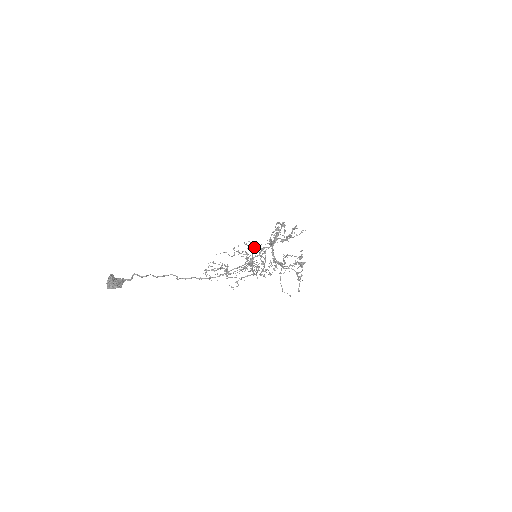
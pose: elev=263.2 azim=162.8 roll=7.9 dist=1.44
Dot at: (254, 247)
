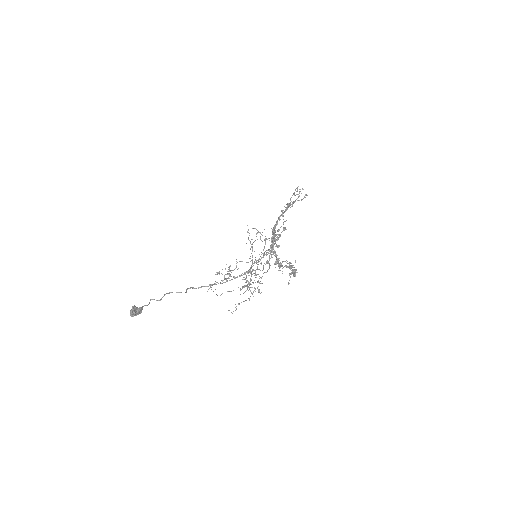
Dot at: occluded
